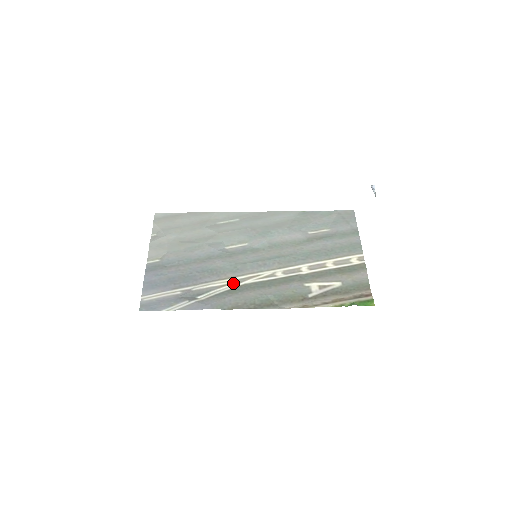
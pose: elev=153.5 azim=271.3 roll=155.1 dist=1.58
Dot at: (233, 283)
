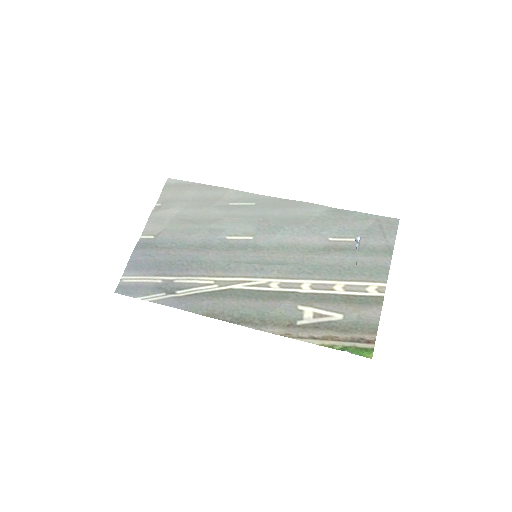
Dot at: (219, 284)
